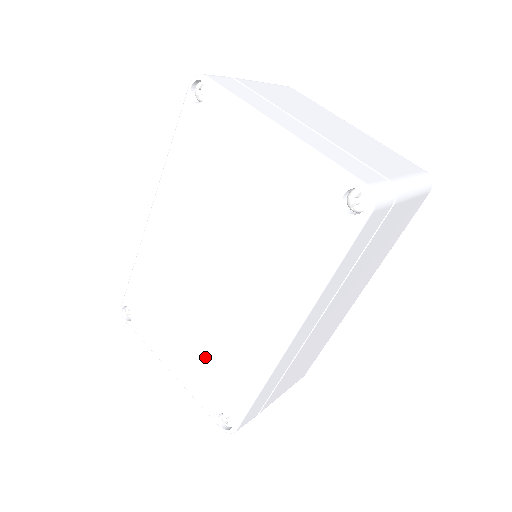
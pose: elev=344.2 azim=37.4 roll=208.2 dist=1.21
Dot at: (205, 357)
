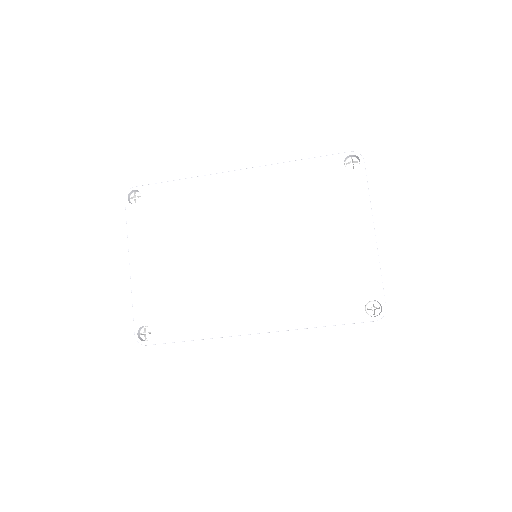
Dot at: (177, 285)
